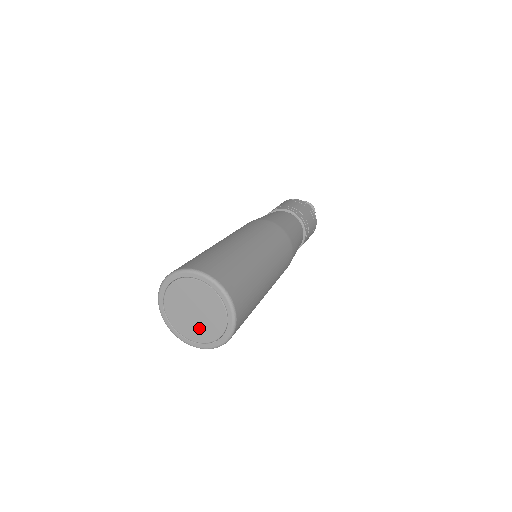
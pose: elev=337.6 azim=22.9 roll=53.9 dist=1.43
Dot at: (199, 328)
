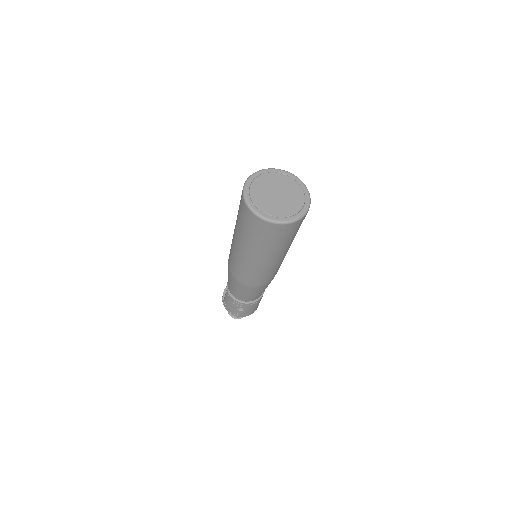
Dot at: (270, 203)
